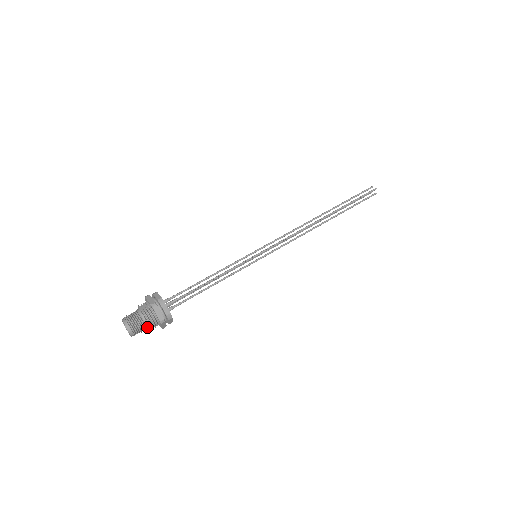
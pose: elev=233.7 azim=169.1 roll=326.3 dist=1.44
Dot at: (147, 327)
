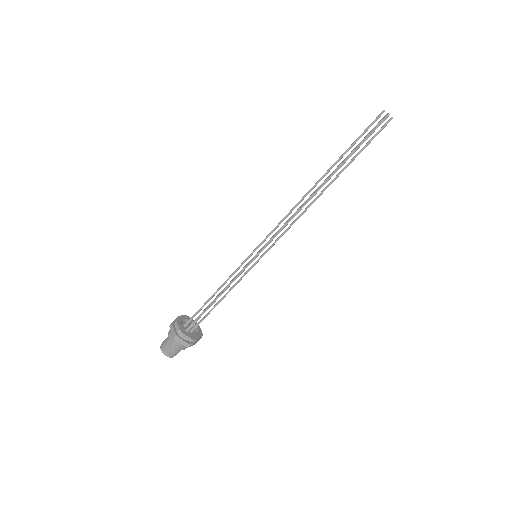
Dot at: occluded
